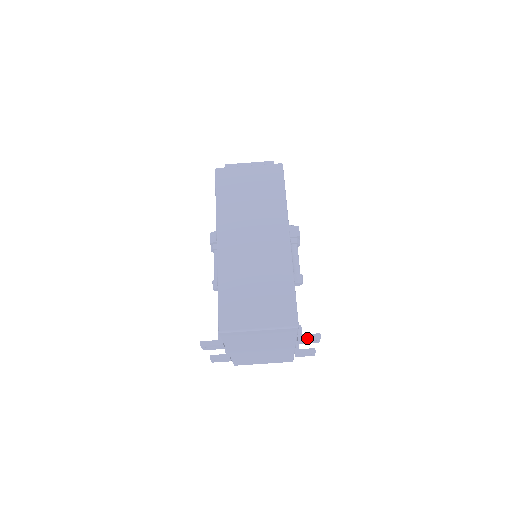
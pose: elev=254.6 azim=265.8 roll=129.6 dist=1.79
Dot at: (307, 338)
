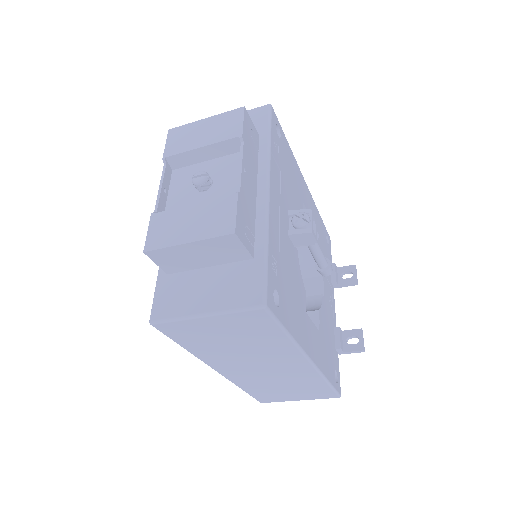
Dot at: occluded
